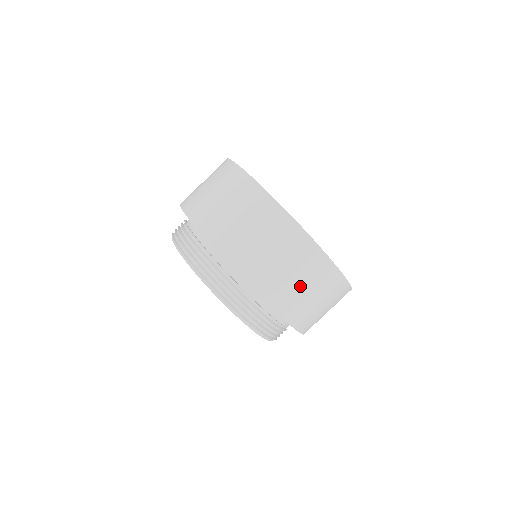
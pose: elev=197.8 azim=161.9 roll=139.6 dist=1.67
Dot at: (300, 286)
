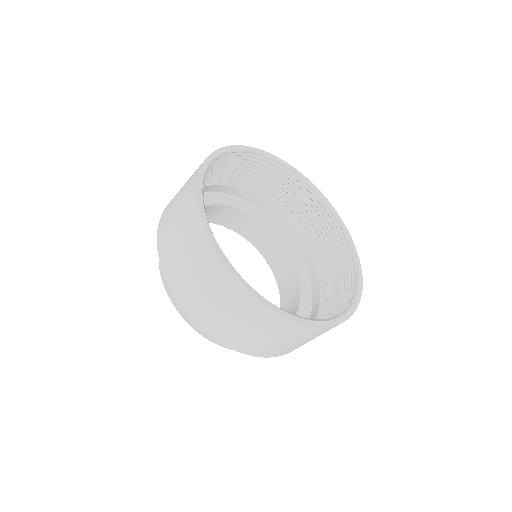
Dot at: (215, 305)
